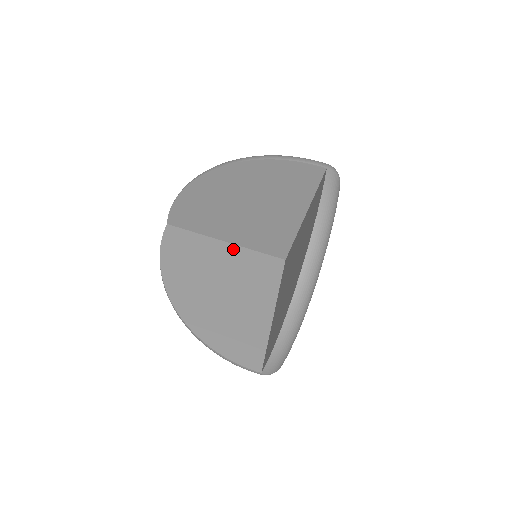
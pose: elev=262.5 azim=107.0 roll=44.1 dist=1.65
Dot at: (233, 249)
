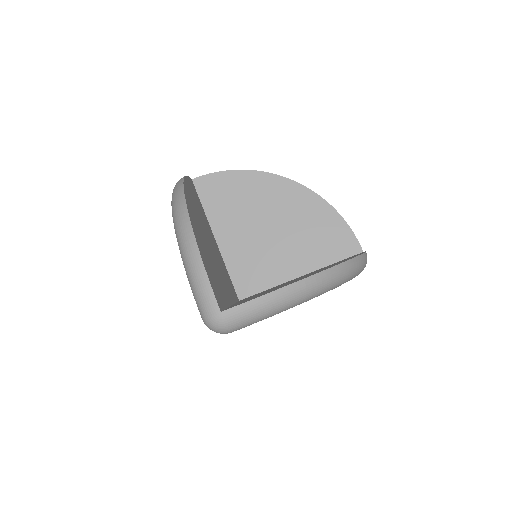
Dot at: occluded
